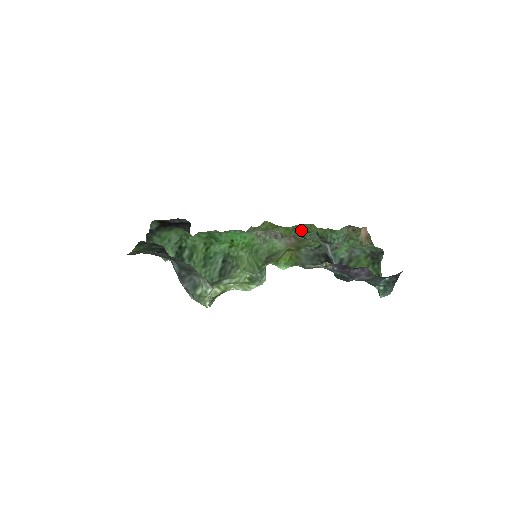
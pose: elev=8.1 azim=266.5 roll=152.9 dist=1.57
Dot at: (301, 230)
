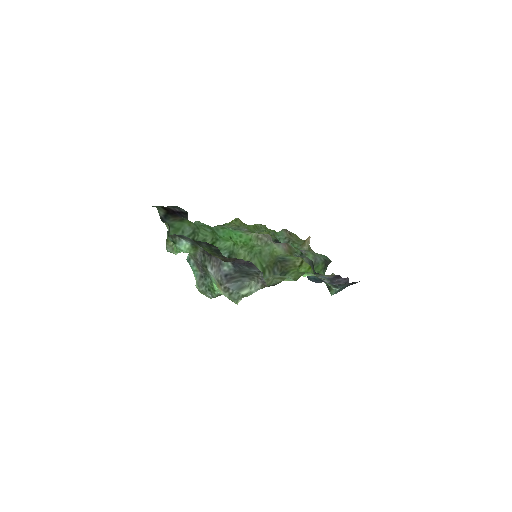
Dot at: (260, 230)
